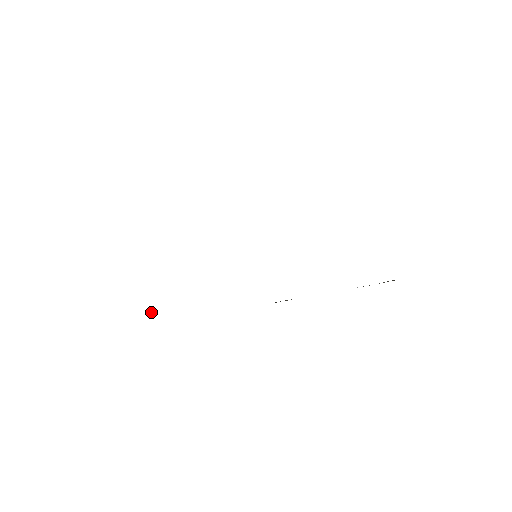
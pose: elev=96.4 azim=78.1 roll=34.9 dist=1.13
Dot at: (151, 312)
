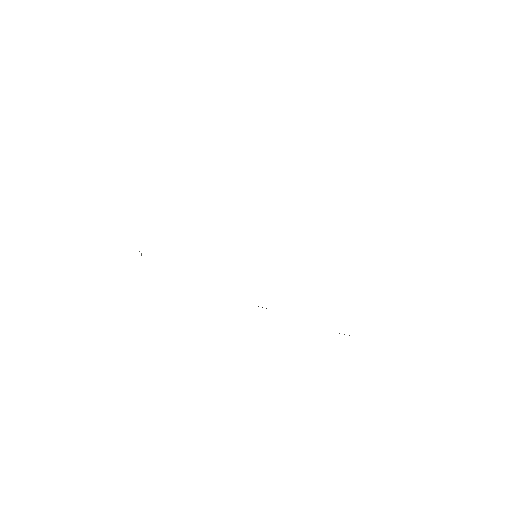
Dot at: (141, 254)
